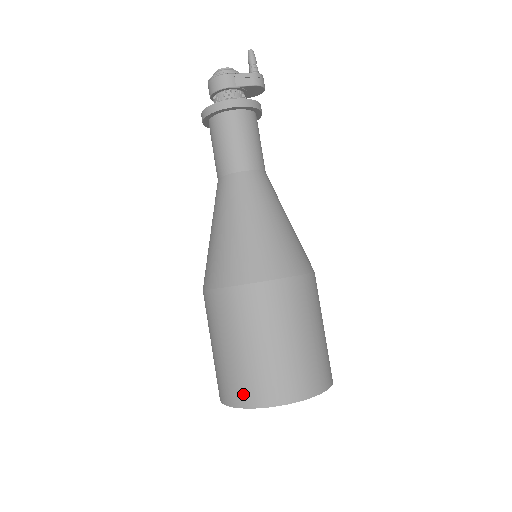
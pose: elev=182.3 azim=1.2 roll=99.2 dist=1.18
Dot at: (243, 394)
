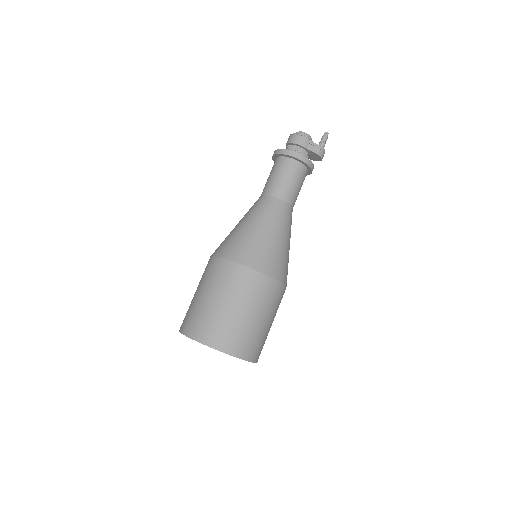
Dot at: (201, 332)
